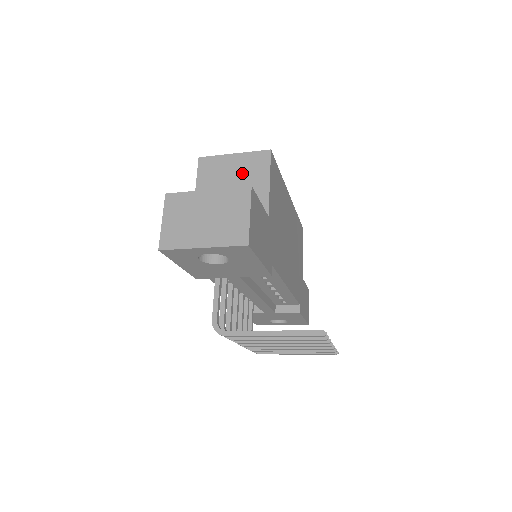
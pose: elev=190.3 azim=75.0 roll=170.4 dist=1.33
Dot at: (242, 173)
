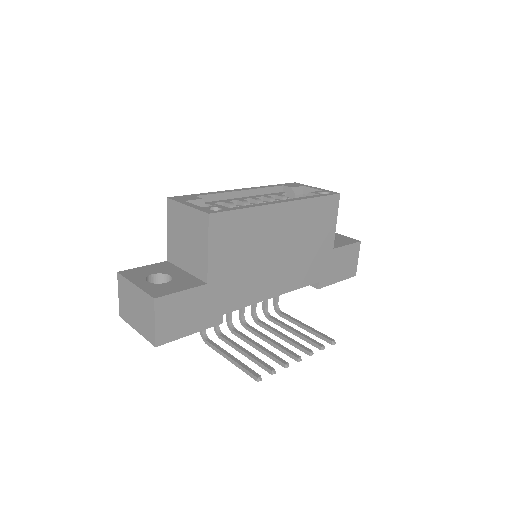
Dot at: (191, 230)
